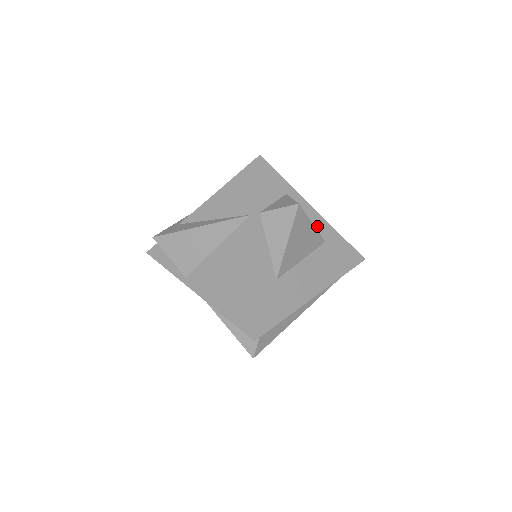
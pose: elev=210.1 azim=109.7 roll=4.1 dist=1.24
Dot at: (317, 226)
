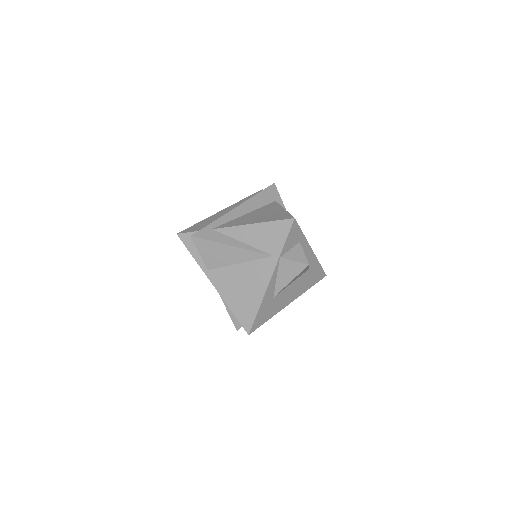
Dot at: (309, 259)
